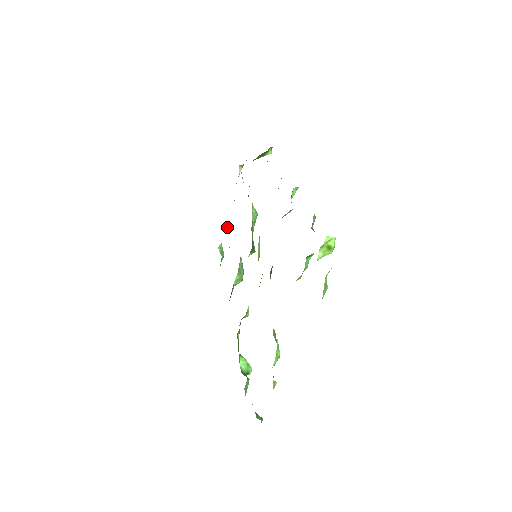
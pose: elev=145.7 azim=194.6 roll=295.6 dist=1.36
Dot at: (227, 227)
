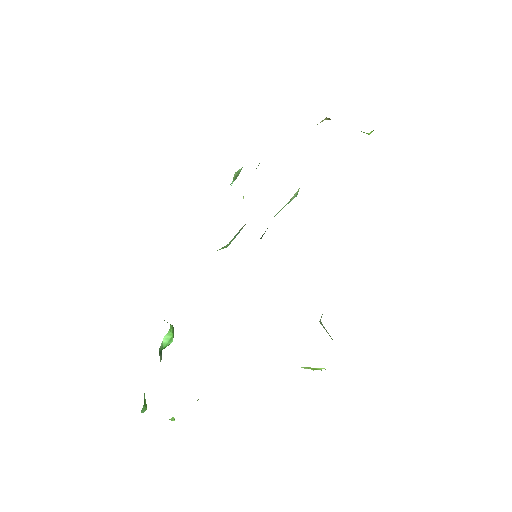
Dot at: occluded
